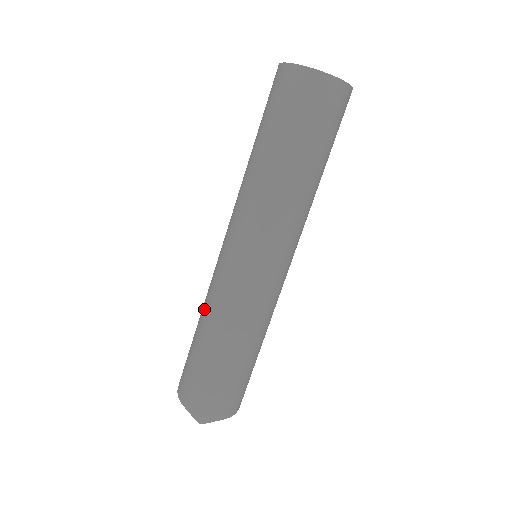
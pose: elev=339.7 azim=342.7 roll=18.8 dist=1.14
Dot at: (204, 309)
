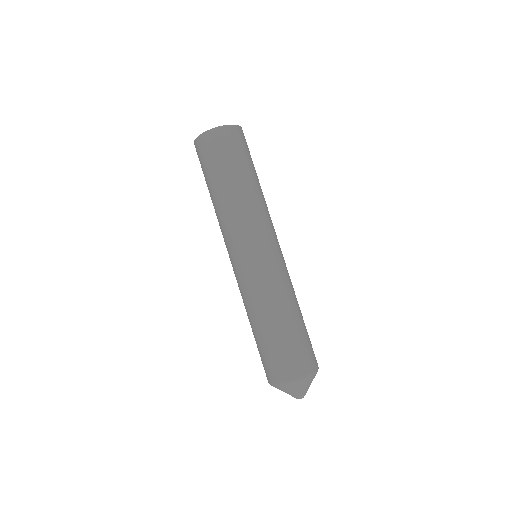
Dot at: (258, 306)
